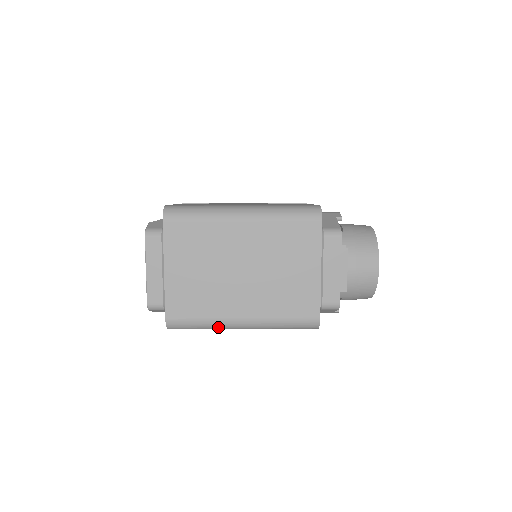
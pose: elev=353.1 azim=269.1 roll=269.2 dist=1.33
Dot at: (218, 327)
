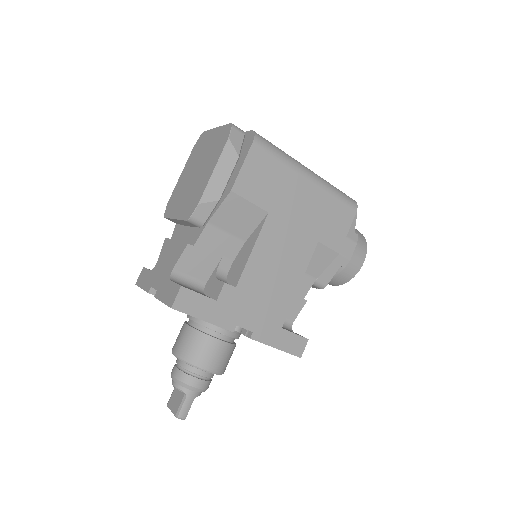
Dot at: (293, 160)
